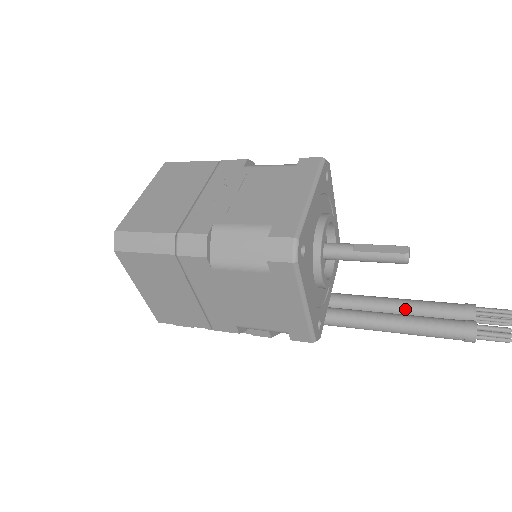
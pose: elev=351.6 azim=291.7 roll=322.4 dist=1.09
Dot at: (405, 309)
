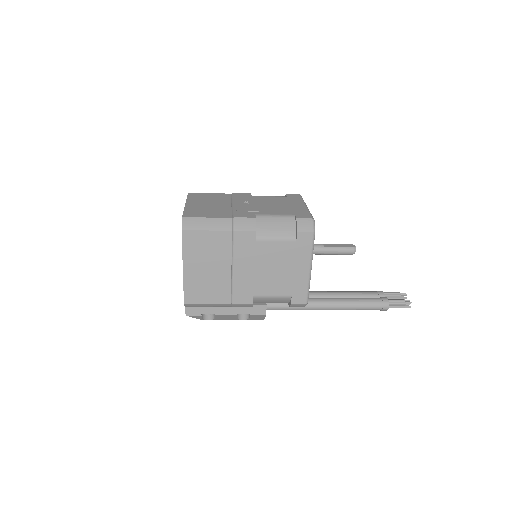
Dot at: (345, 296)
